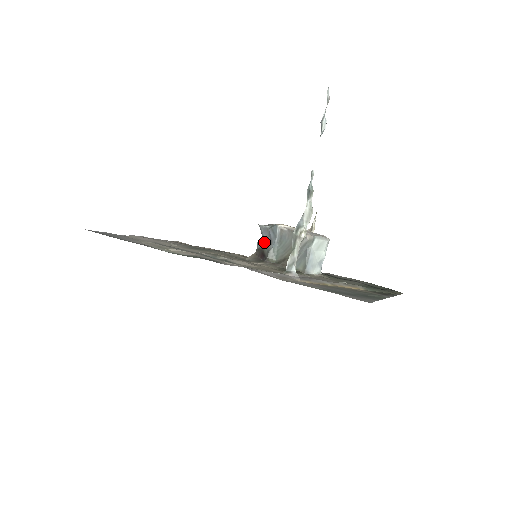
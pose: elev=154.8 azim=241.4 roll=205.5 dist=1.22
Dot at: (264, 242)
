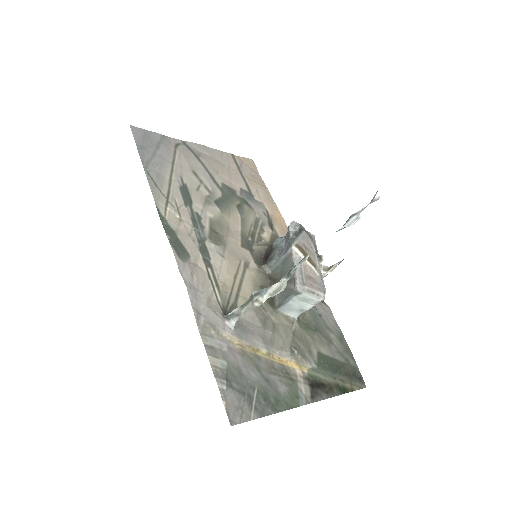
Dot at: (281, 244)
